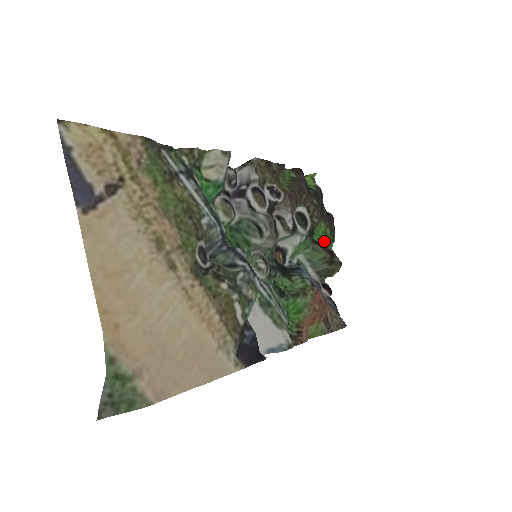
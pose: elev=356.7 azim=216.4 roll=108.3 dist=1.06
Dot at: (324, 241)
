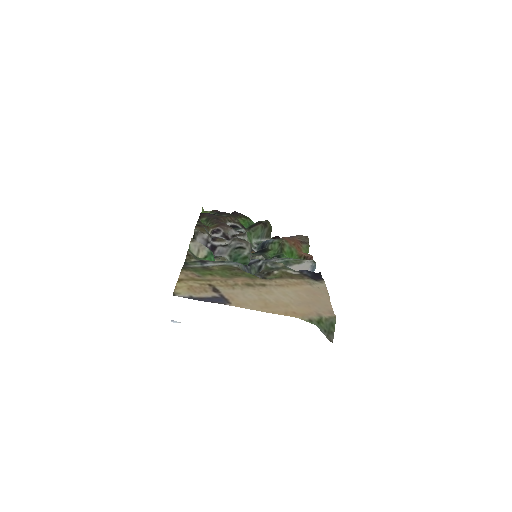
Dot at: (249, 224)
